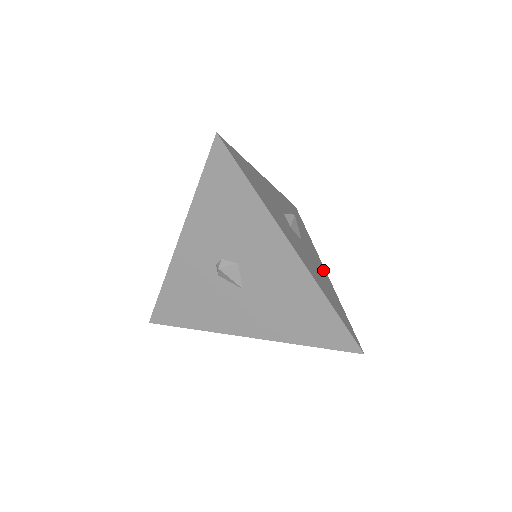
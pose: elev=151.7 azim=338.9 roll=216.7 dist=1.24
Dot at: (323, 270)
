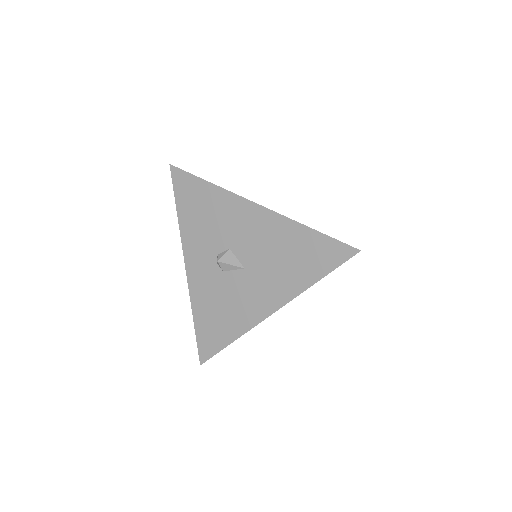
Dot at: occluded
